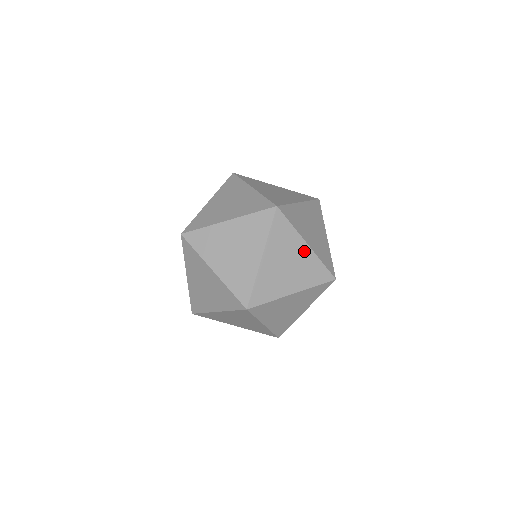
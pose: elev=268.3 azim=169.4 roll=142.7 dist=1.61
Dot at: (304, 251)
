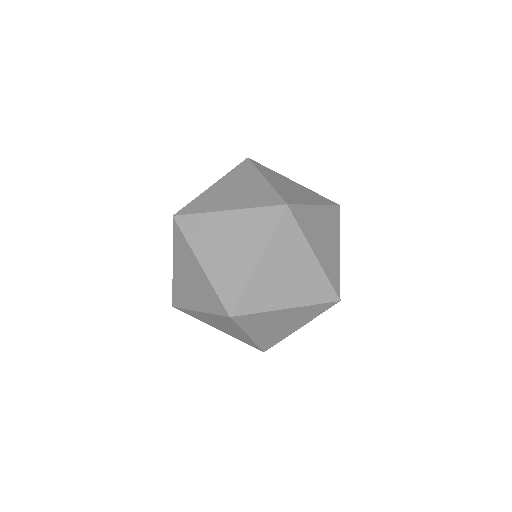
Dot at: (259, 183)
